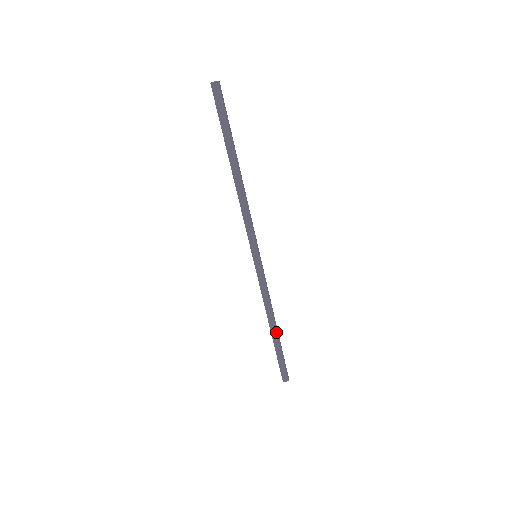
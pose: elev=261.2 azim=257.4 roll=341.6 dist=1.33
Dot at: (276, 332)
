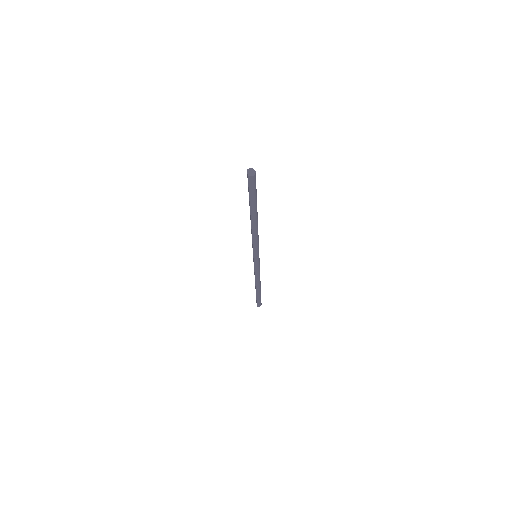
Dot at: (259, 288)
